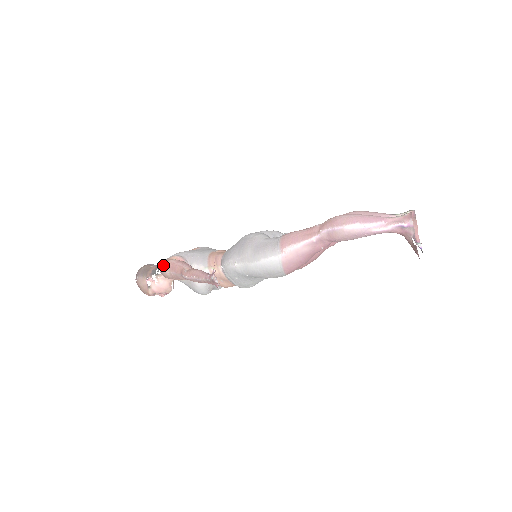
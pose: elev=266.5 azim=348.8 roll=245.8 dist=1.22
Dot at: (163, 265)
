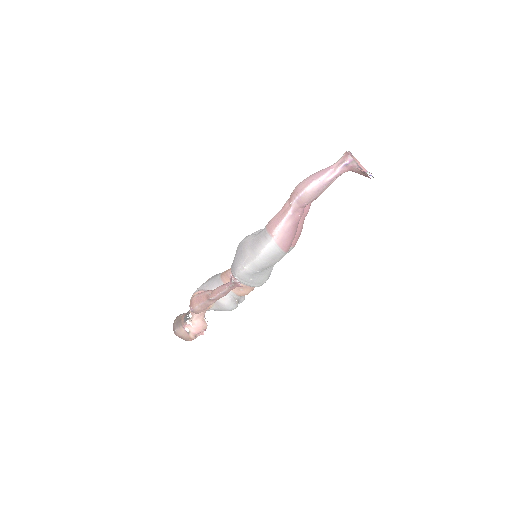
Dot at: (190, 304)
